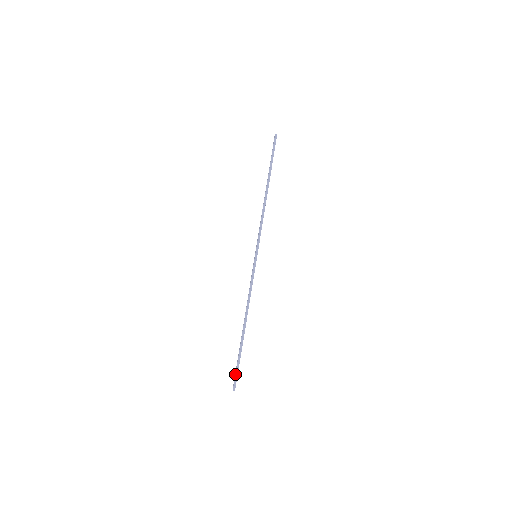
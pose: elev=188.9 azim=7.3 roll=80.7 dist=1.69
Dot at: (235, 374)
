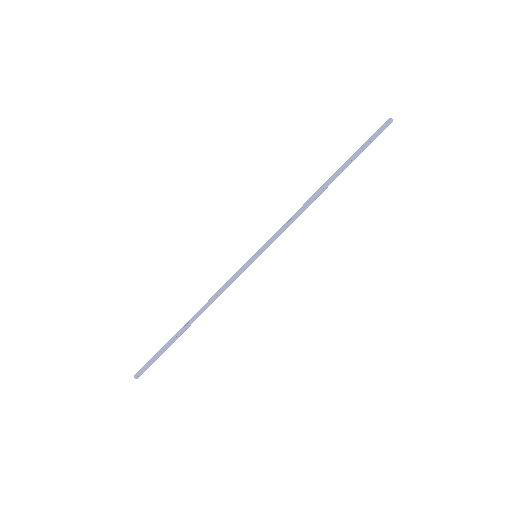
Dot at: (147, 362)
